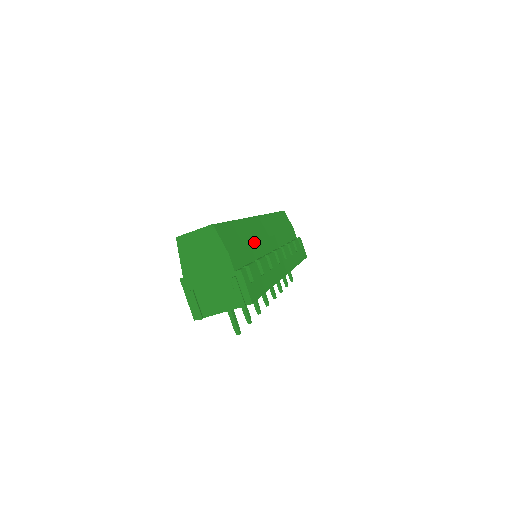
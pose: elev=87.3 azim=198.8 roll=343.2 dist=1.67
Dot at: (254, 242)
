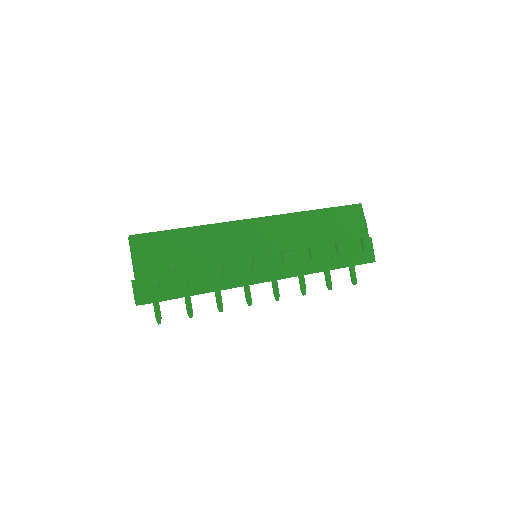
Dot at: (207, 248)
